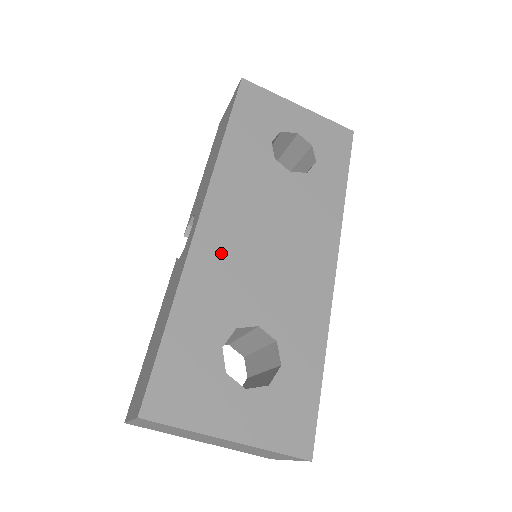
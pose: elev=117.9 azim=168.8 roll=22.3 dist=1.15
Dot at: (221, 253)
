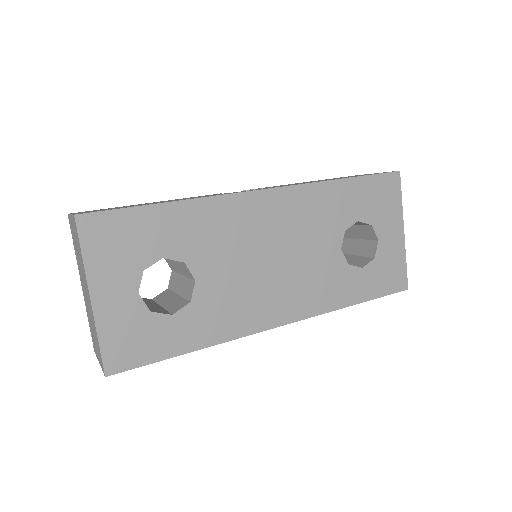
Dot at: (240, 221)
